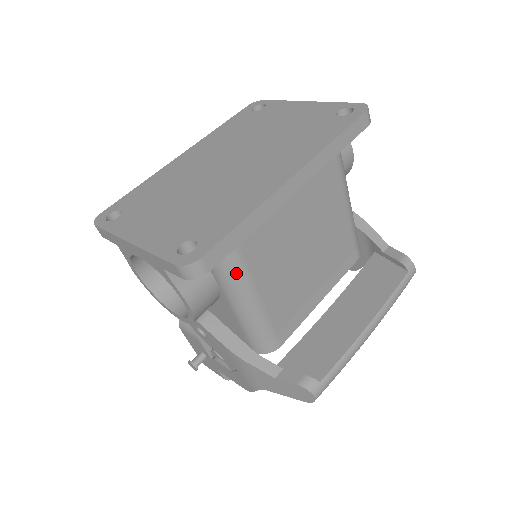
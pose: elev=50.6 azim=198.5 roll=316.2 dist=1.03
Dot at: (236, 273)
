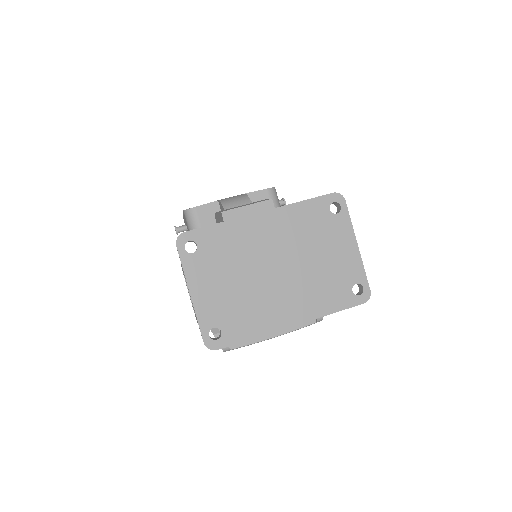
Dot at: occluded
